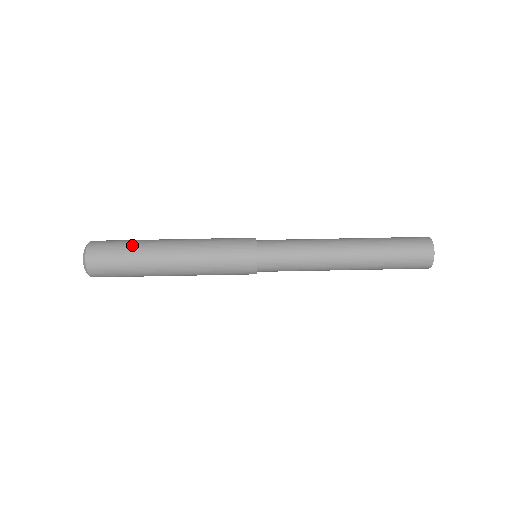
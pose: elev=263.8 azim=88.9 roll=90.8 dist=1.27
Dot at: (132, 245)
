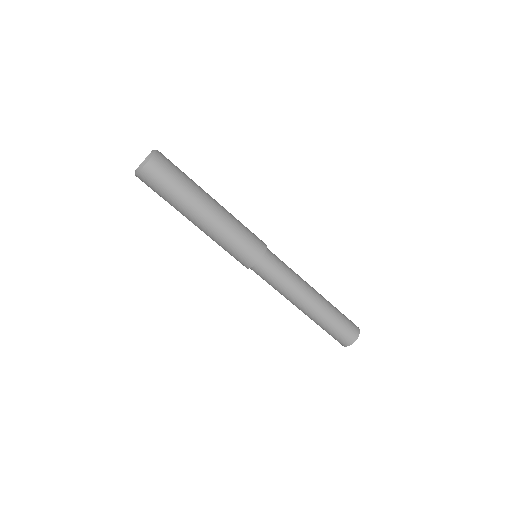
Dot at: (181, 189)
